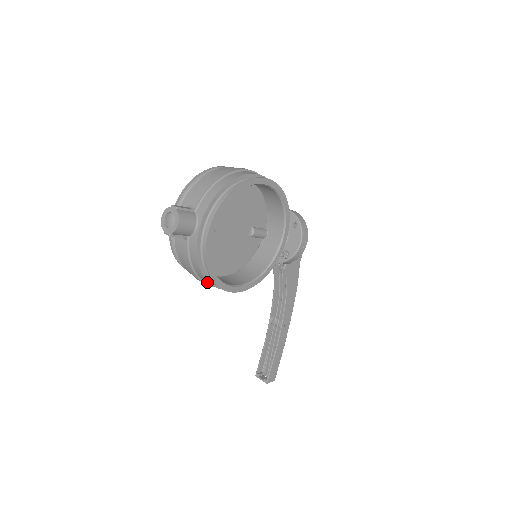
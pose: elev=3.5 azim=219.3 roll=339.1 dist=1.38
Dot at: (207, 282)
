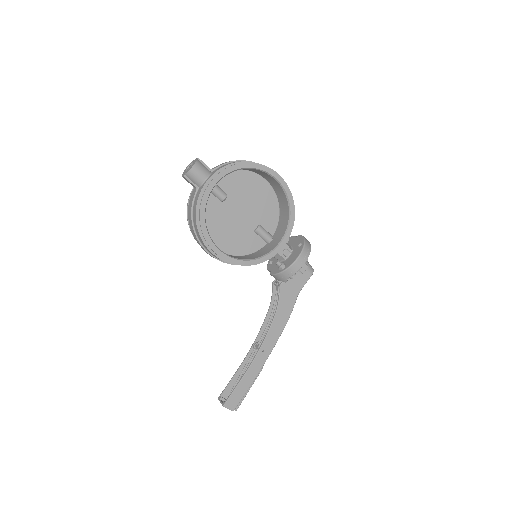
Dot at: (198, 234)
